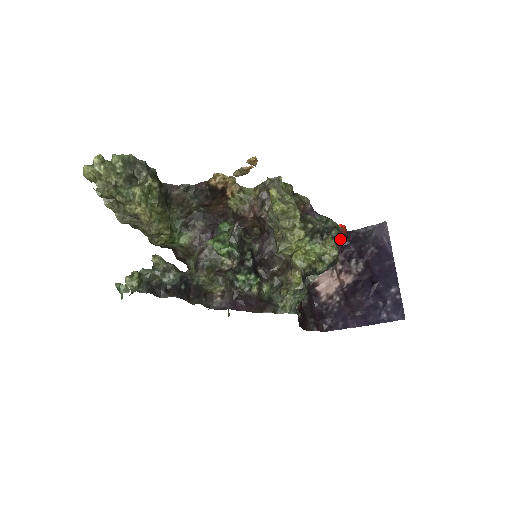
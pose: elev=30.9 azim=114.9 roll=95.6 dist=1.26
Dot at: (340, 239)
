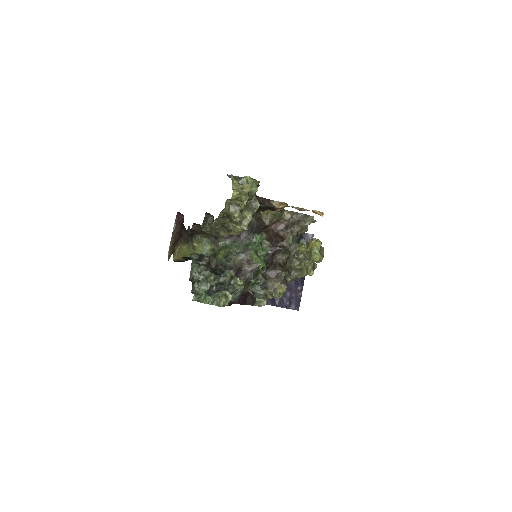
Dot at: occluded
